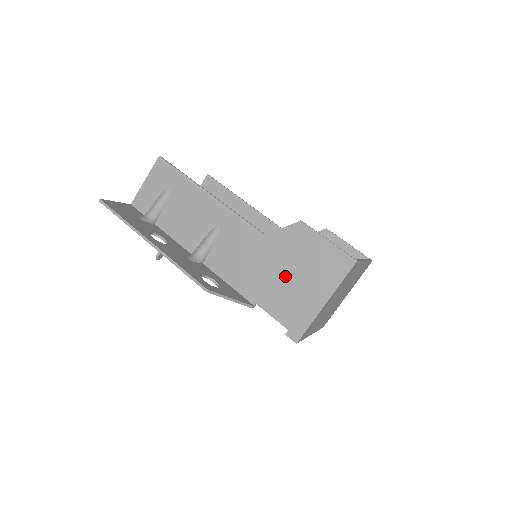
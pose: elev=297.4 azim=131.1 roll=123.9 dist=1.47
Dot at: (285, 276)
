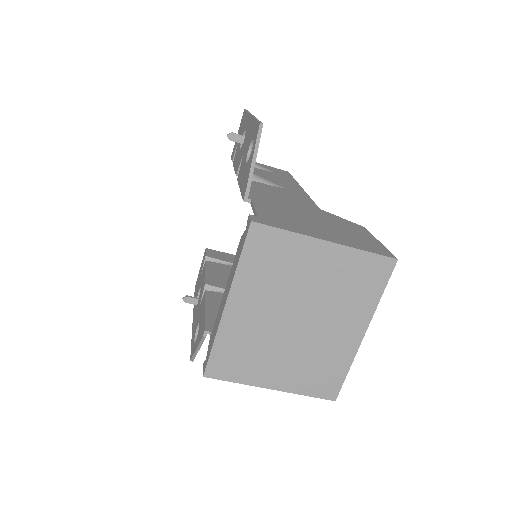
Dot at: (307, 217)
